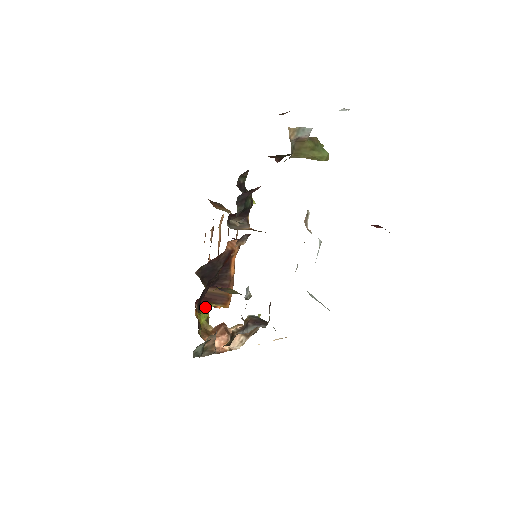
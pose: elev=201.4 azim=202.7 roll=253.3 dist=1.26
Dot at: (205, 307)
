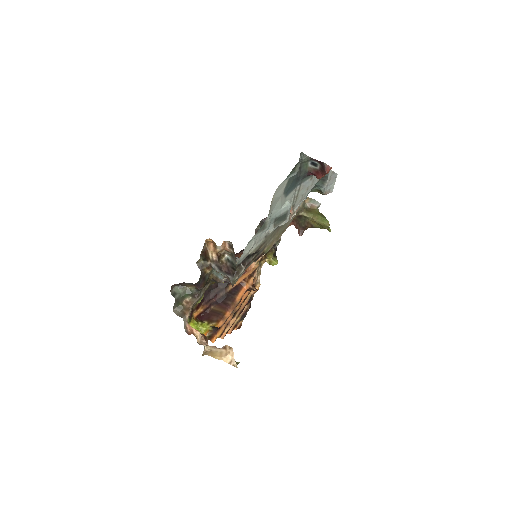
Dot at: (203, 323)
